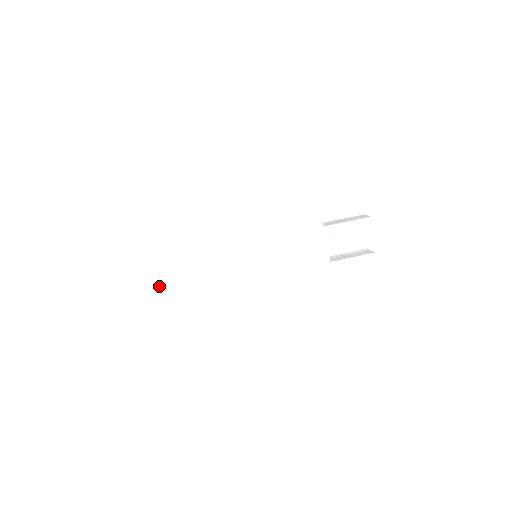
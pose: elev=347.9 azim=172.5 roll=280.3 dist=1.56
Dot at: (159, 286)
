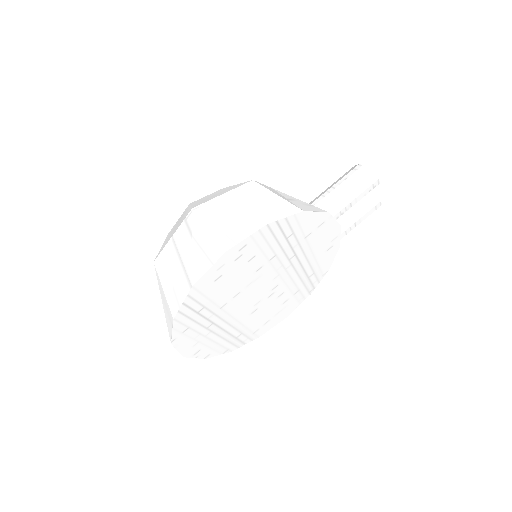
Dot at: (187, 356)
